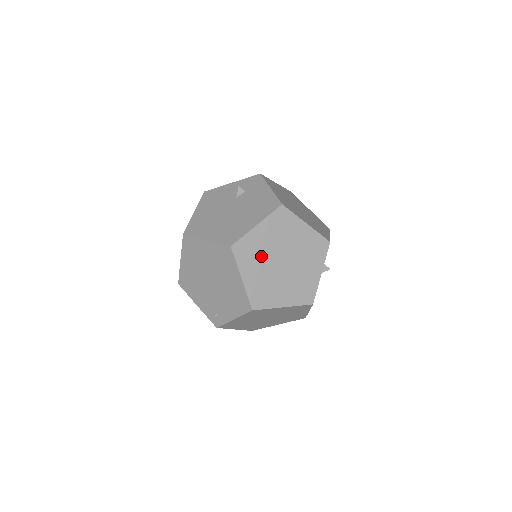
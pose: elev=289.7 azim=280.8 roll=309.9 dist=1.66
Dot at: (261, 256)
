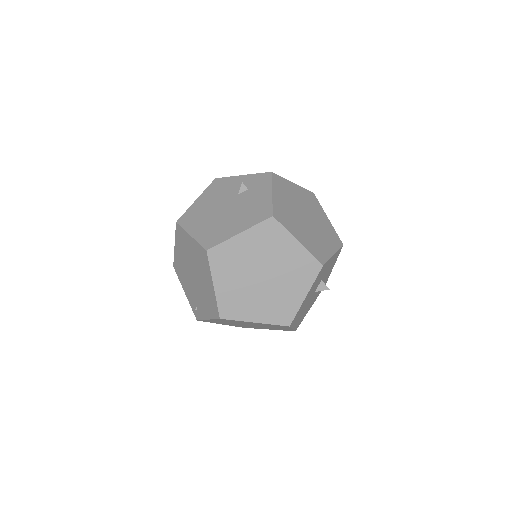
Dot at: (239, 266)
